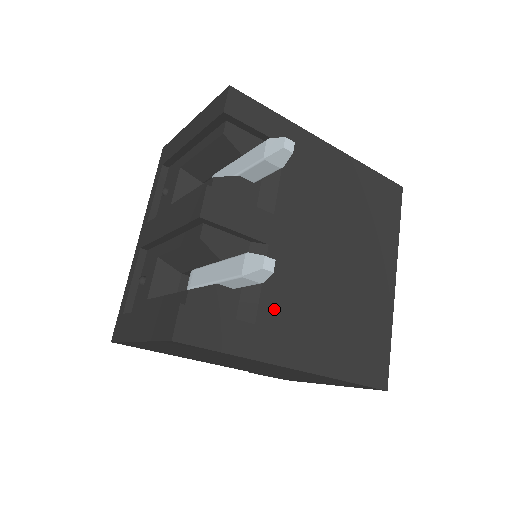
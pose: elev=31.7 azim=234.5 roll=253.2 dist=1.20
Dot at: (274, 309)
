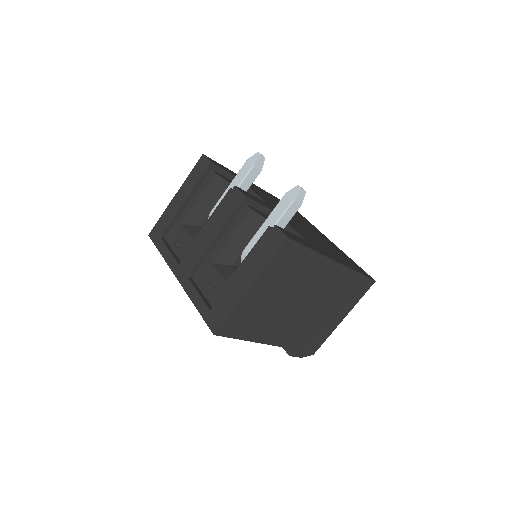
Dot at: (305, 237)
